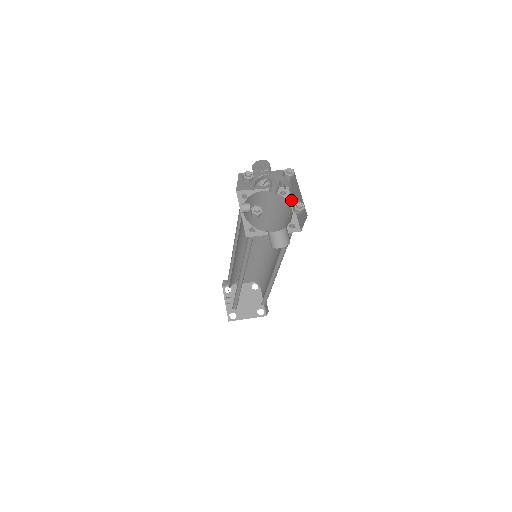
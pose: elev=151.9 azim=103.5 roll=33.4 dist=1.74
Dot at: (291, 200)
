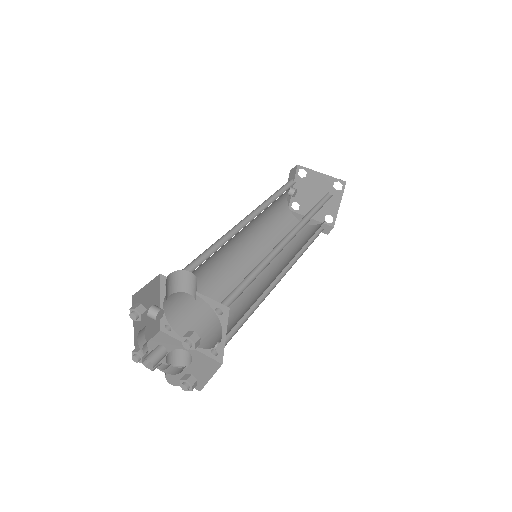
Dot at: (226, 326)
